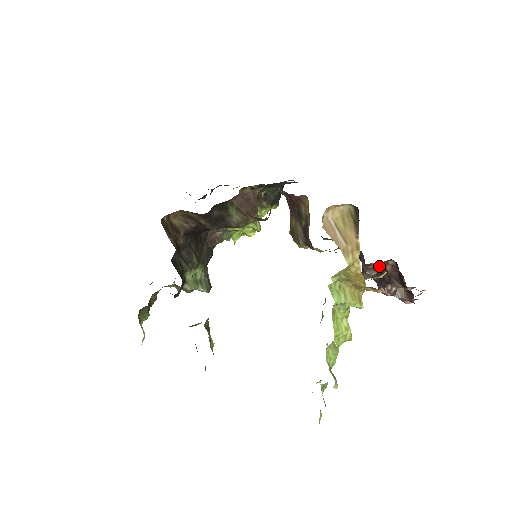
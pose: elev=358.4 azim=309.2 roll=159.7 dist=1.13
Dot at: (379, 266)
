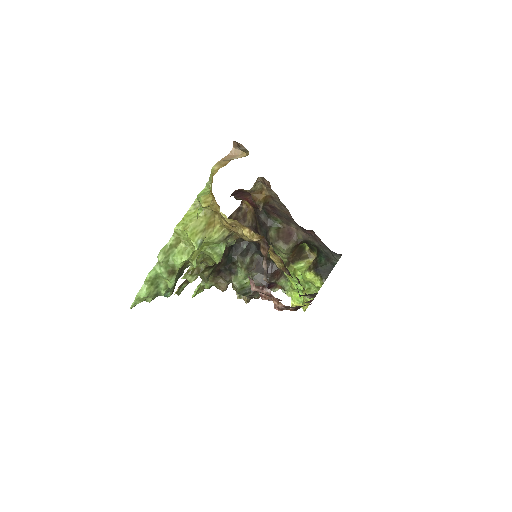
Dot at: (266, 255)
